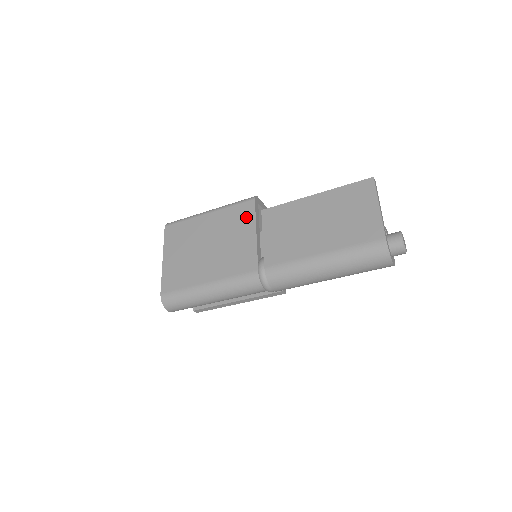
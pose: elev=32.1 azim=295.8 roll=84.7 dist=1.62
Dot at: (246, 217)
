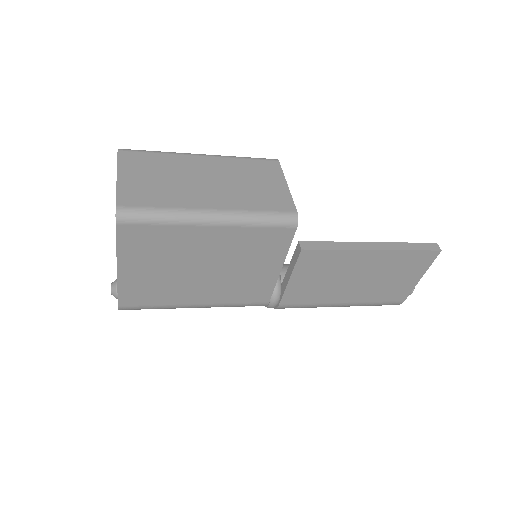
Dot at: (275, 248)
